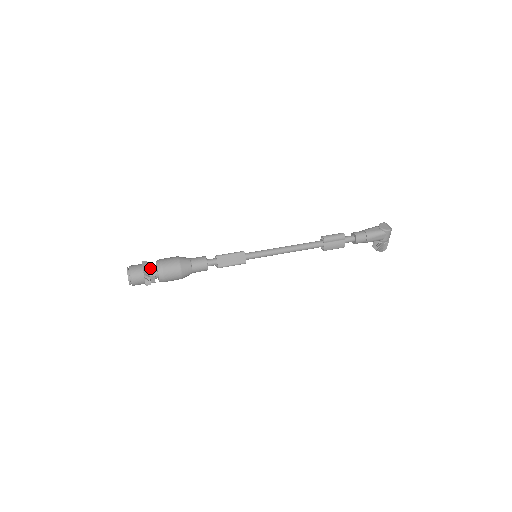
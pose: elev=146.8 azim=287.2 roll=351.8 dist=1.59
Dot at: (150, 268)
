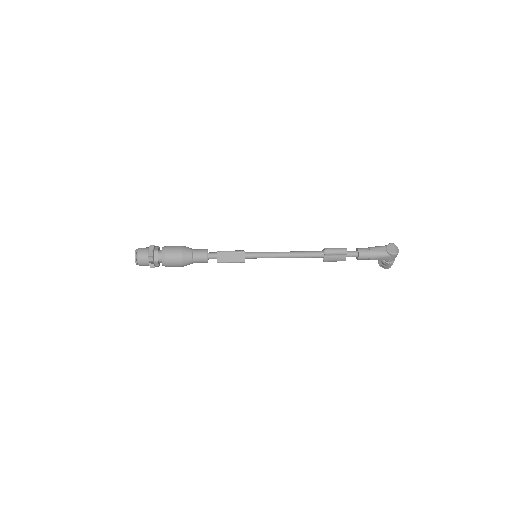
Dot at: (155, 255)
